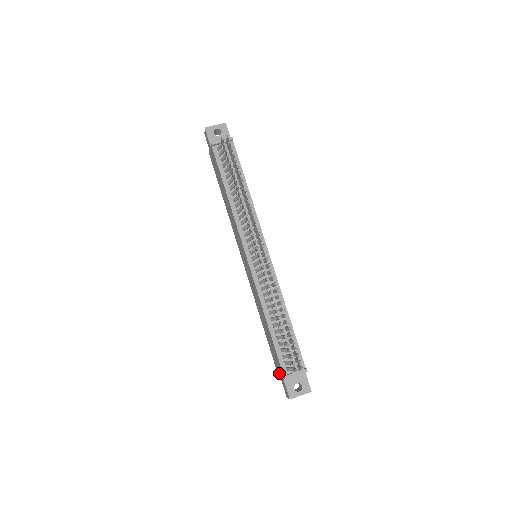
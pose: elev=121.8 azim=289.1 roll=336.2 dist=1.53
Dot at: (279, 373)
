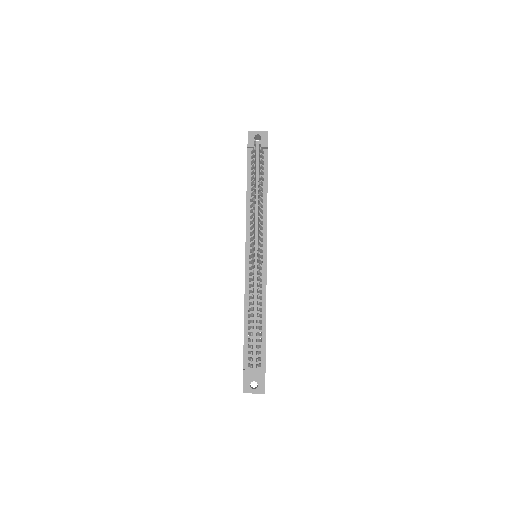
Dot at: occluded
